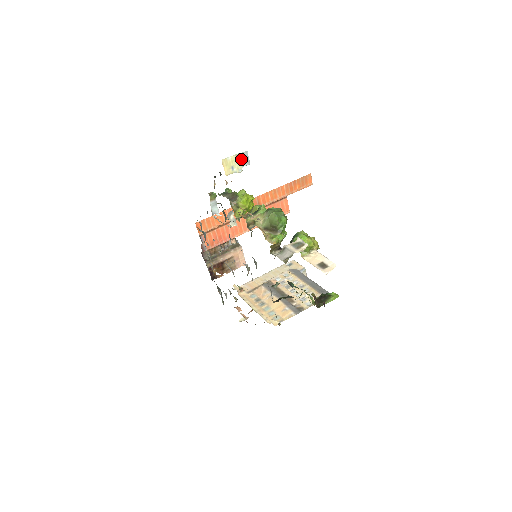
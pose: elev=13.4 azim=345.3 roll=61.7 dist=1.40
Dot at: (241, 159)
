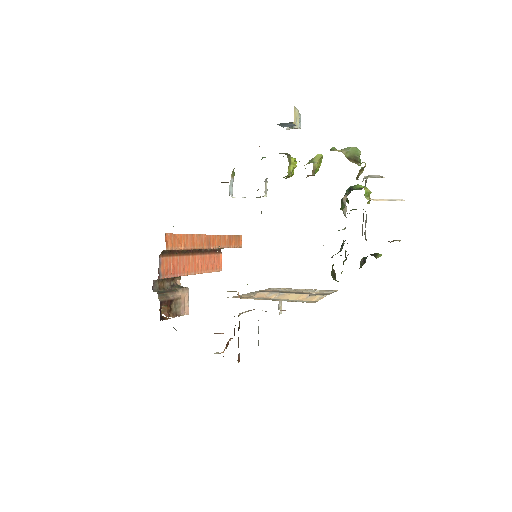
Dot at: (298, 119)
